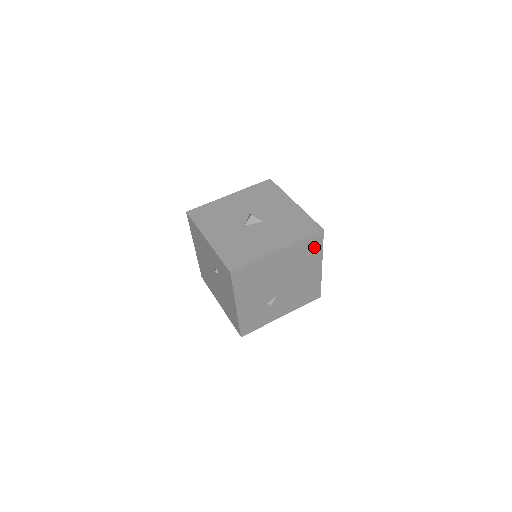
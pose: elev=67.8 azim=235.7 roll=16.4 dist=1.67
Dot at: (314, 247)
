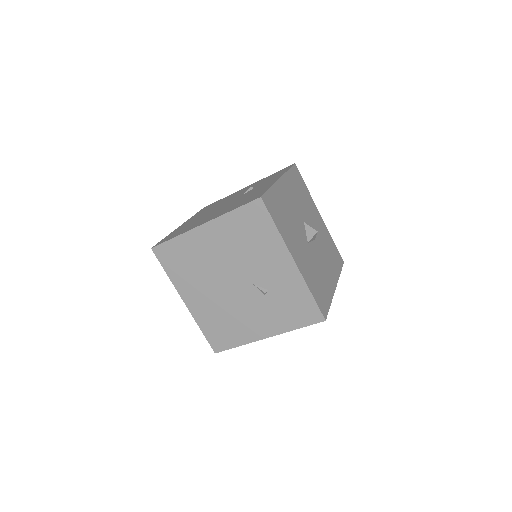
Dot at: occluded
